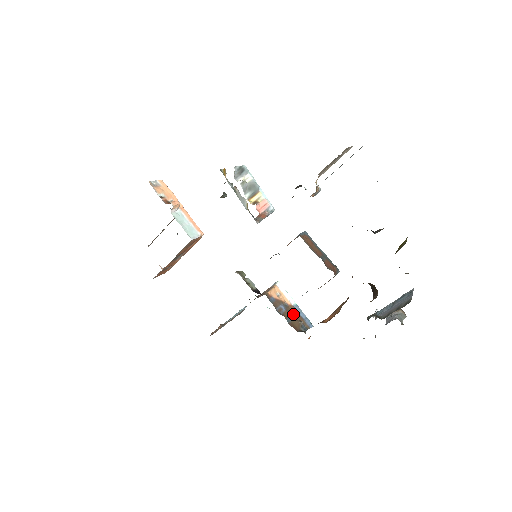
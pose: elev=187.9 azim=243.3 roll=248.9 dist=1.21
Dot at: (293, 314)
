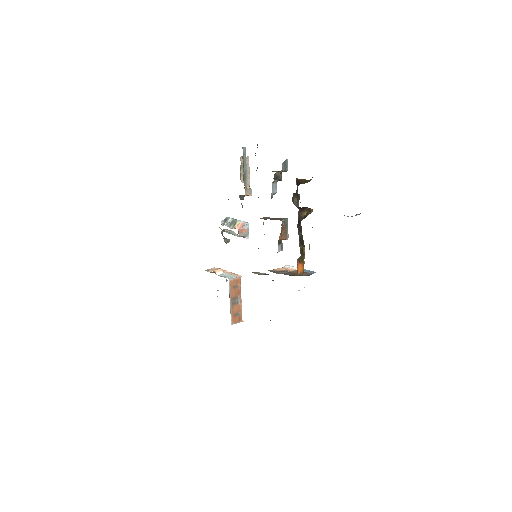
Dot at: occluded
